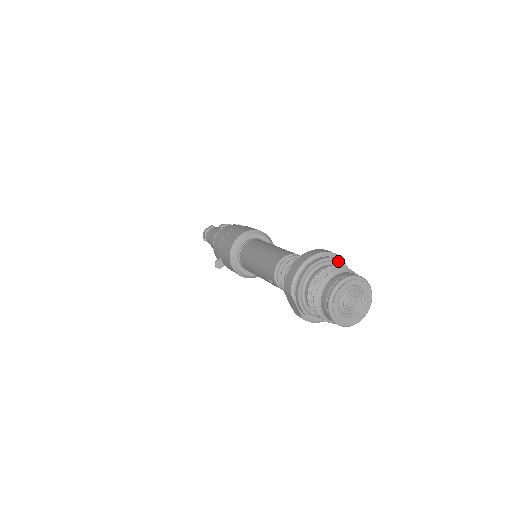
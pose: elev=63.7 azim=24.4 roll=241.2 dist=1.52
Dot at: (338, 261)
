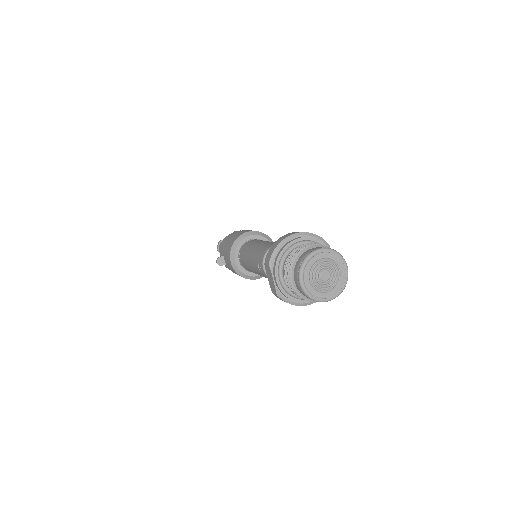
Dot at: occluded
